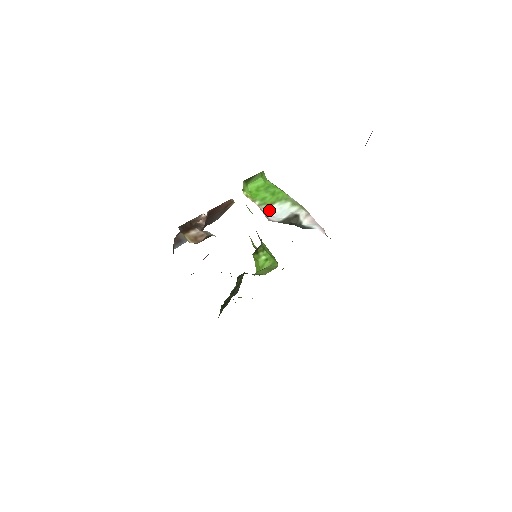
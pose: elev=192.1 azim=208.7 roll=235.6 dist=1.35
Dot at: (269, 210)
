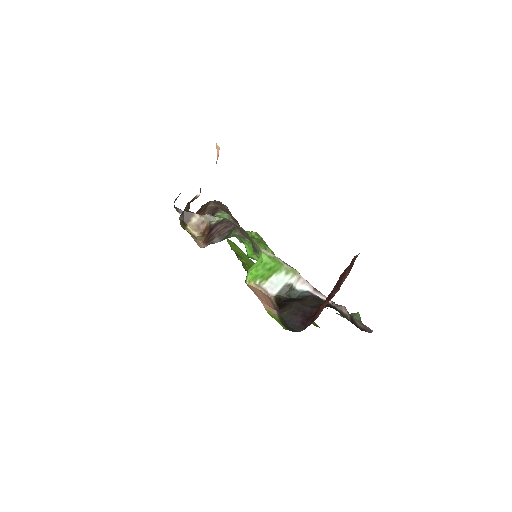
Dot at: (268, 284)
